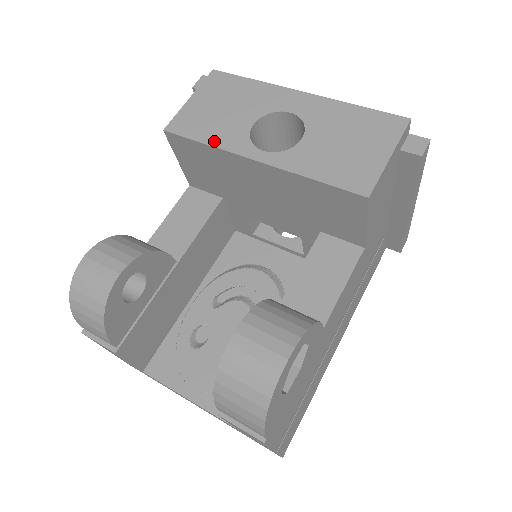
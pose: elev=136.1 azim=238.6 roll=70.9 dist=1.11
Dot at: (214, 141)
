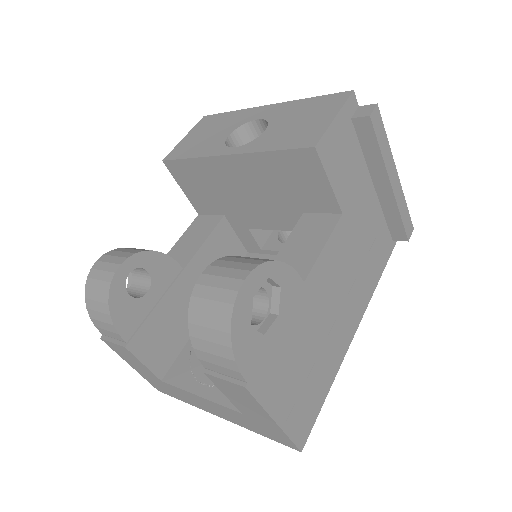
Dot at: (198, 154)
